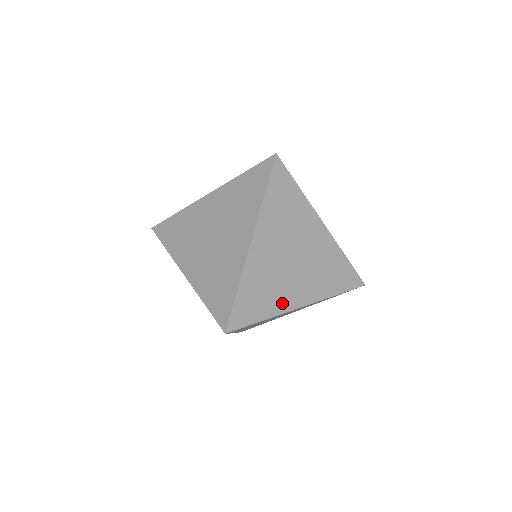
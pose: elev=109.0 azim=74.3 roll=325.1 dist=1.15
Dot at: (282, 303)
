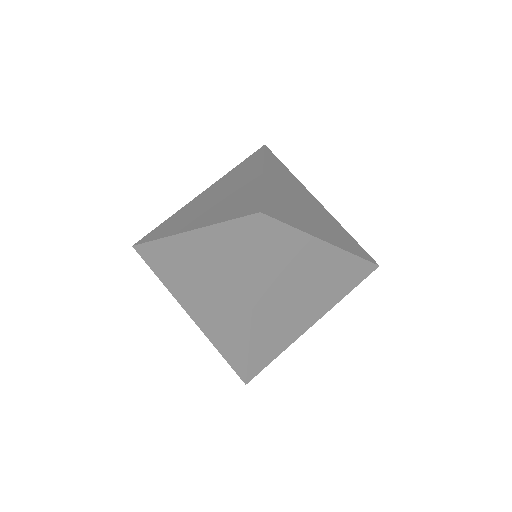
Dot at: (294, 333)
